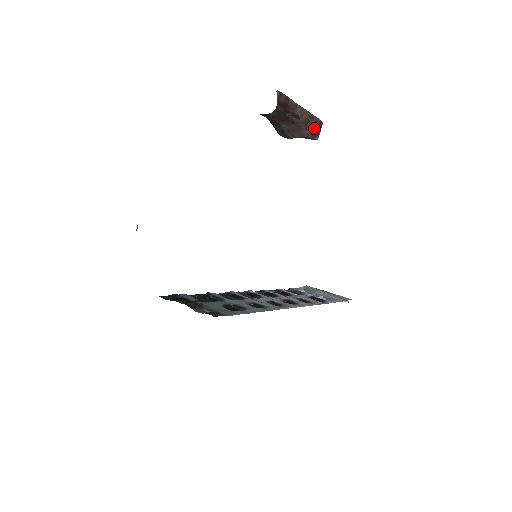
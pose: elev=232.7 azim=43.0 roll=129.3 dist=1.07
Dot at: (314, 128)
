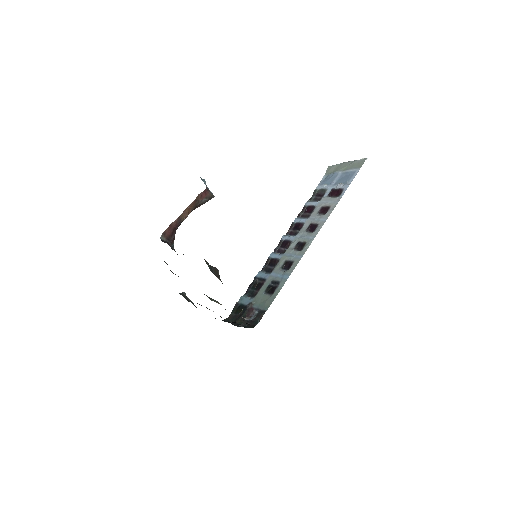
Dot at: (205, 200)
